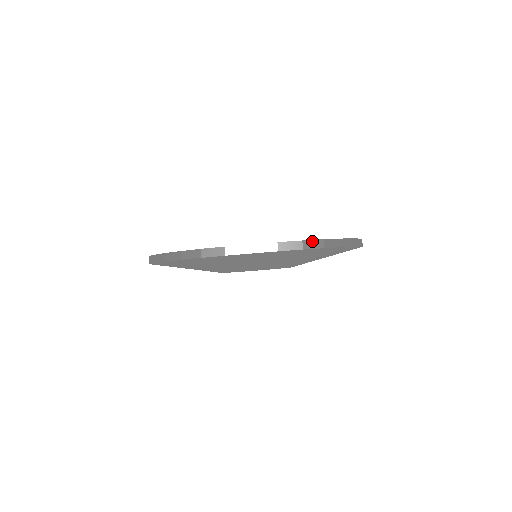
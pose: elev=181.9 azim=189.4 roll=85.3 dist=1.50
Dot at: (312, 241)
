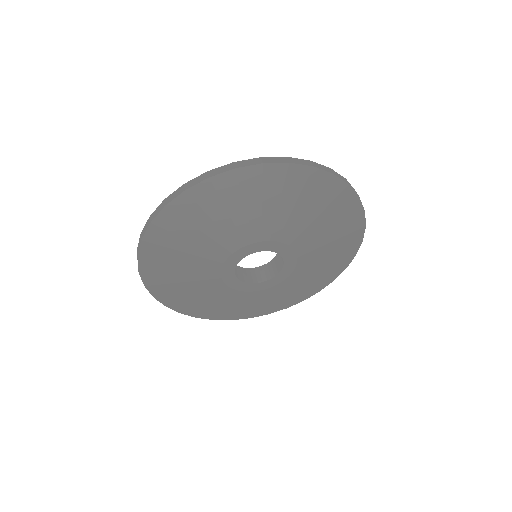
Dot at: (338, 174)
